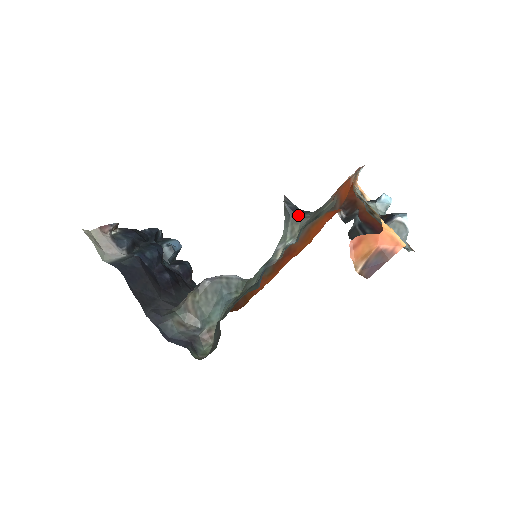
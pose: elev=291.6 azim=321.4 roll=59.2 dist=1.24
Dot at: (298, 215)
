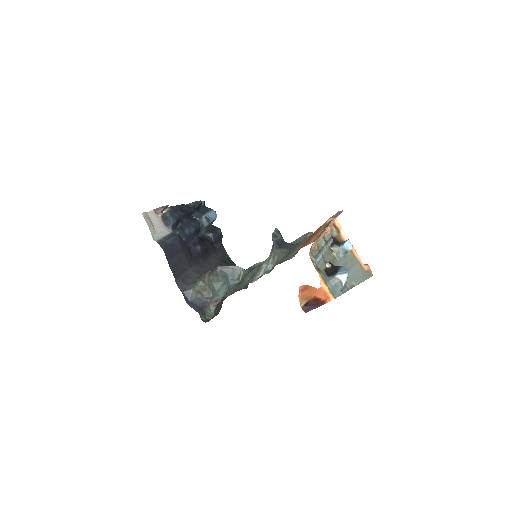
Dot at: (279, 248)
